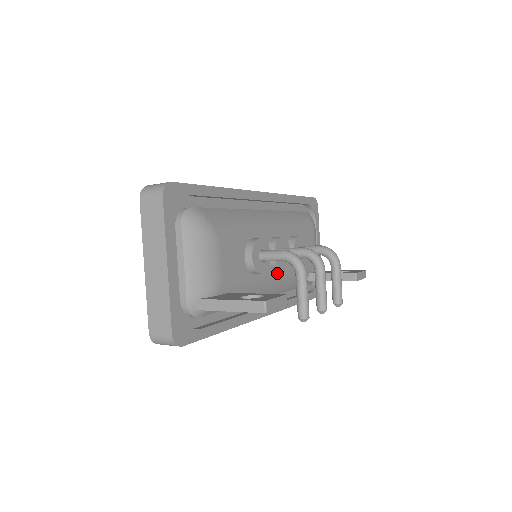
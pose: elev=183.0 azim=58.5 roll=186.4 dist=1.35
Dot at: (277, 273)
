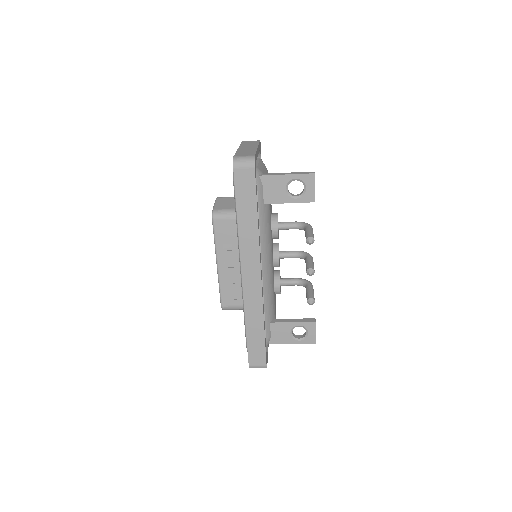
Dot at: (272, 262)
